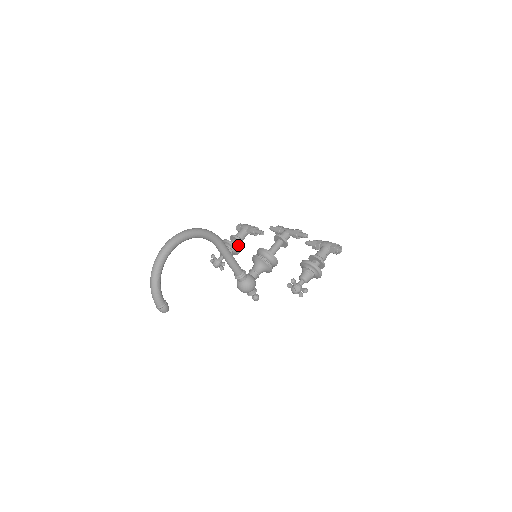
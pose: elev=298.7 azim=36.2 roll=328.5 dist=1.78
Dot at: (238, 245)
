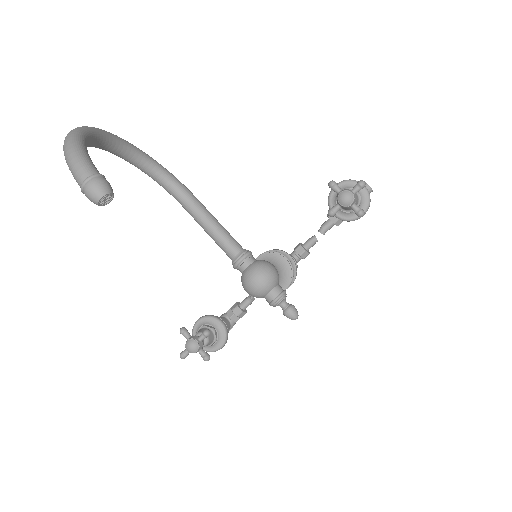
Dot at: occluded
